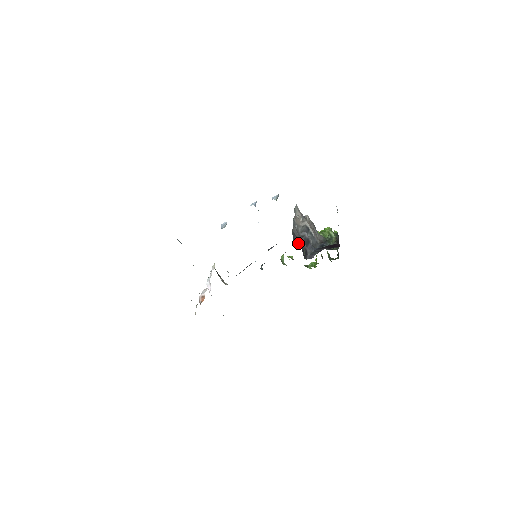
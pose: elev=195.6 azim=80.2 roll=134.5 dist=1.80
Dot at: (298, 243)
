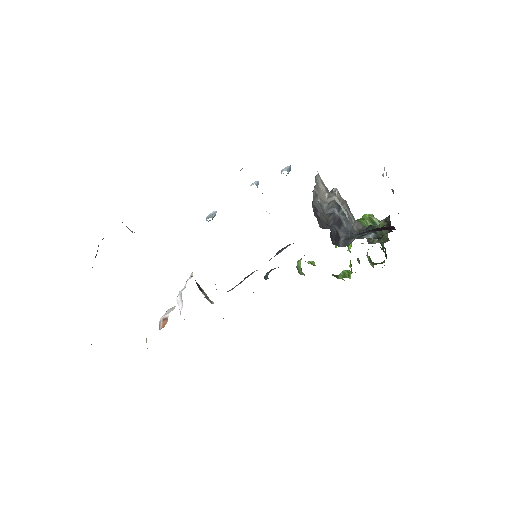
Dot at: (323, 222)
